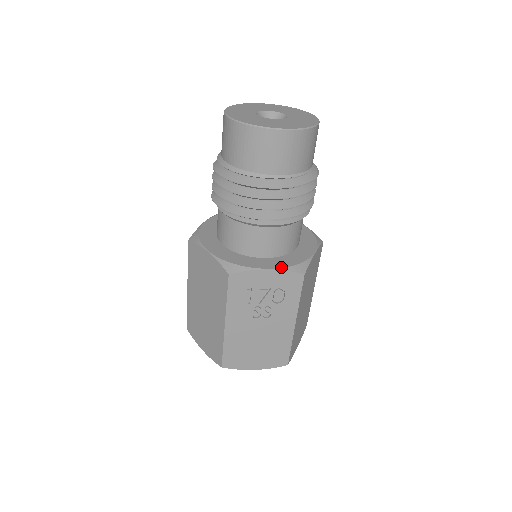
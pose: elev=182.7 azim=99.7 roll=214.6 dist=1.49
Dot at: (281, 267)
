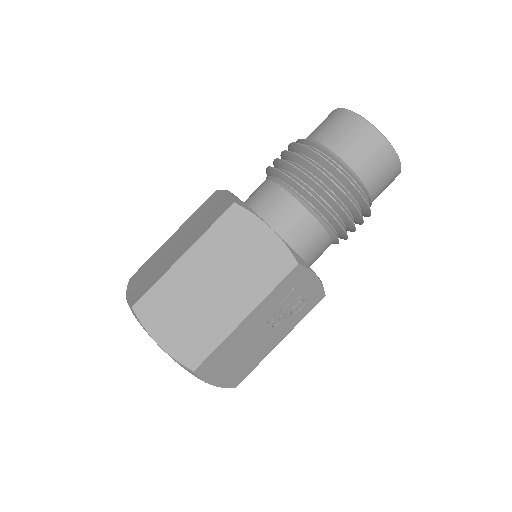
Dot at: occluded
